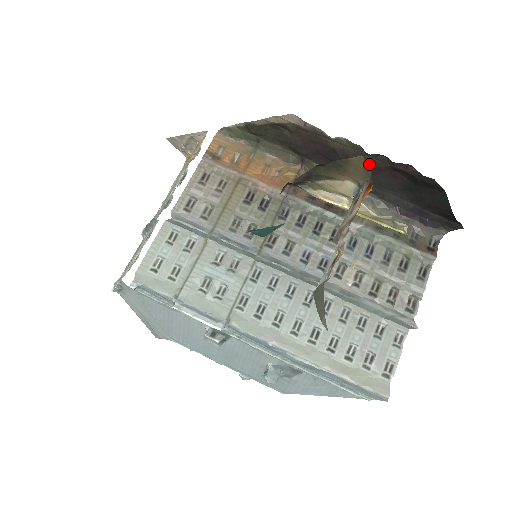
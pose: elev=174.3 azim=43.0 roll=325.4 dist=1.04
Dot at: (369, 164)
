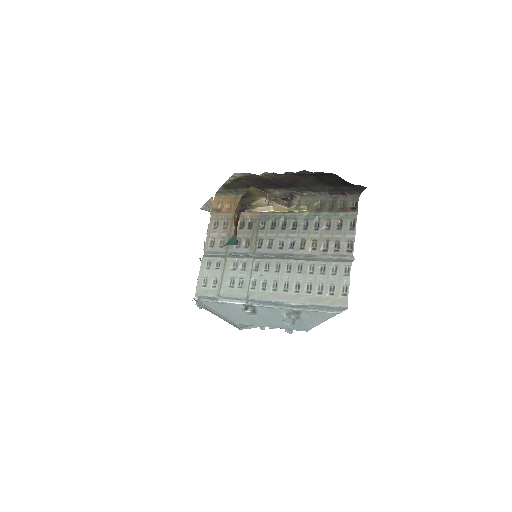
Dot at: (289, 178)
